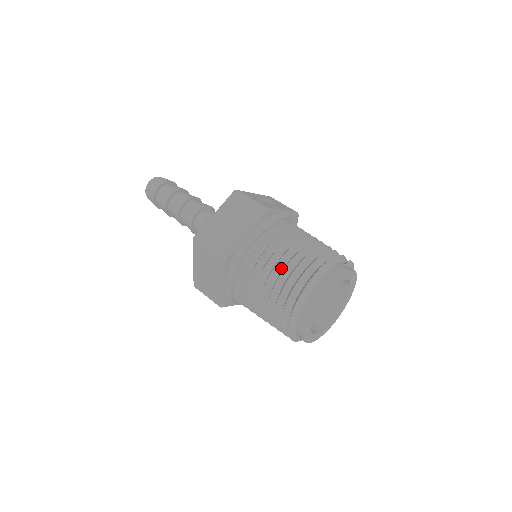
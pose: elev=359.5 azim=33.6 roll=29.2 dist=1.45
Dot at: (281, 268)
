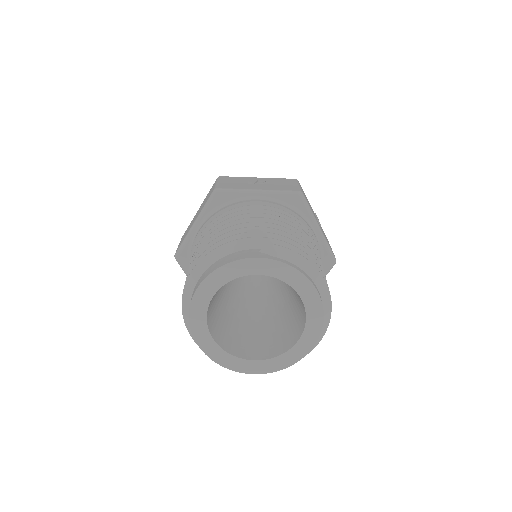
Dot at: occluded
